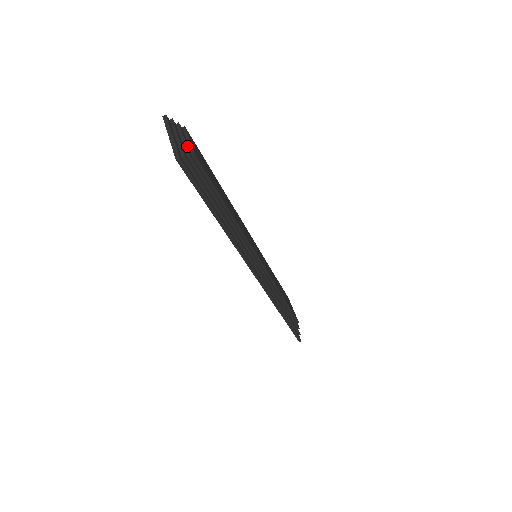
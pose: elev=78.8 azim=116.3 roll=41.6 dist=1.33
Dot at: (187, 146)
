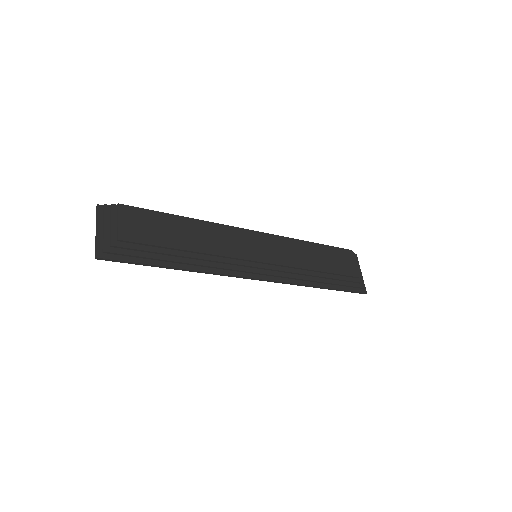
Dot at: (112, 232)
